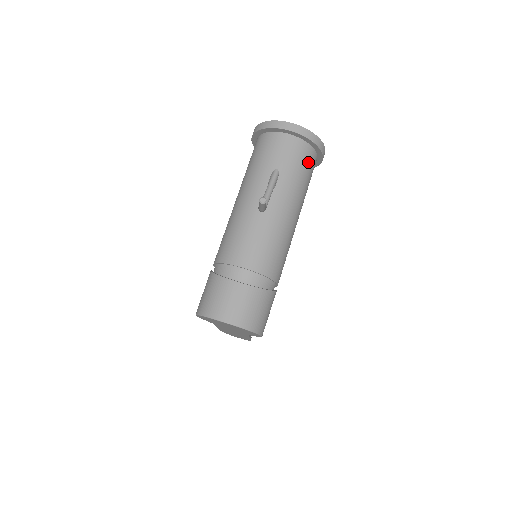
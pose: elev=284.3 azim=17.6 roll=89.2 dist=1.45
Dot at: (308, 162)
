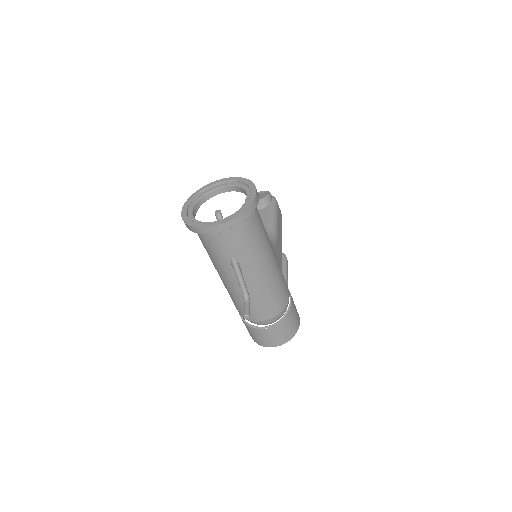
Dot at: (250, 227)
